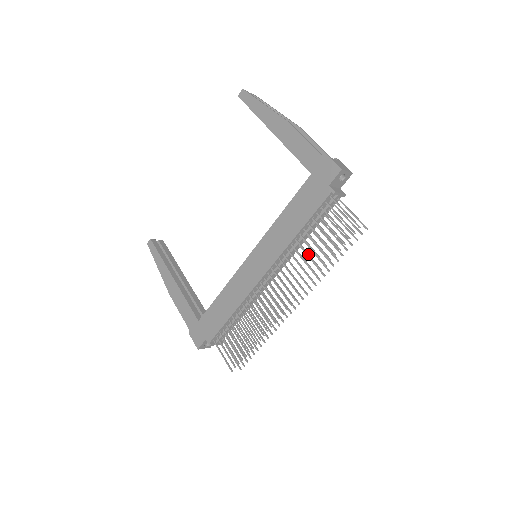
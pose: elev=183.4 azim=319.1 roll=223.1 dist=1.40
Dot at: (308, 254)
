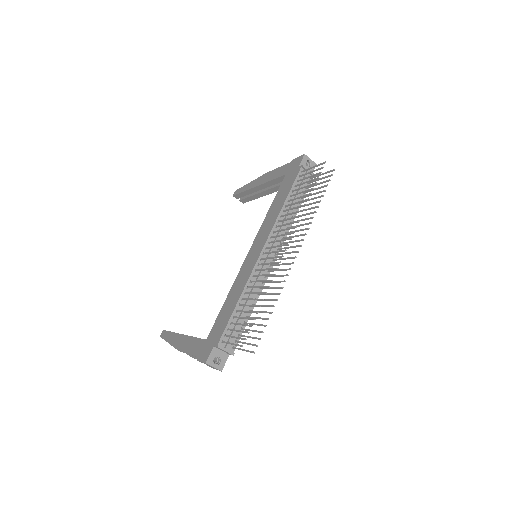
Dot at: (294, 207)
